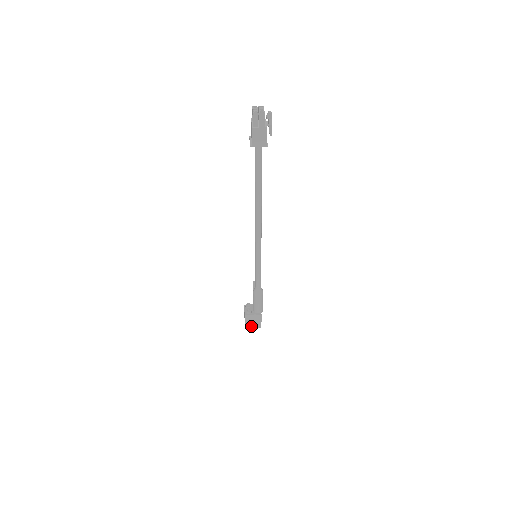
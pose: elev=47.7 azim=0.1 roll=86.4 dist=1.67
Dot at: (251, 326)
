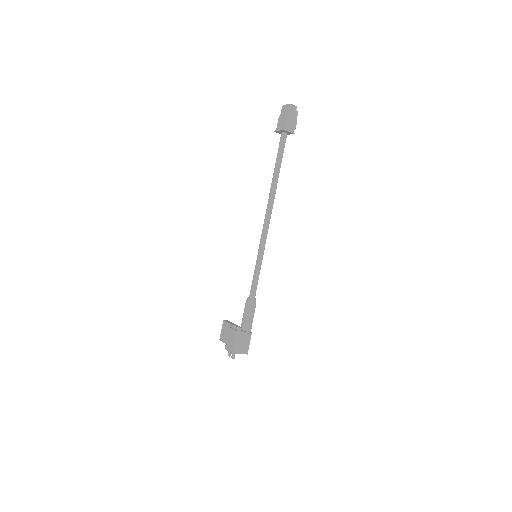
Dot at: (238, 351)
